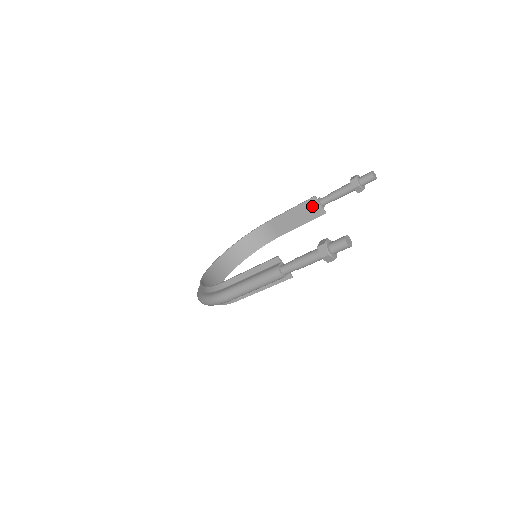
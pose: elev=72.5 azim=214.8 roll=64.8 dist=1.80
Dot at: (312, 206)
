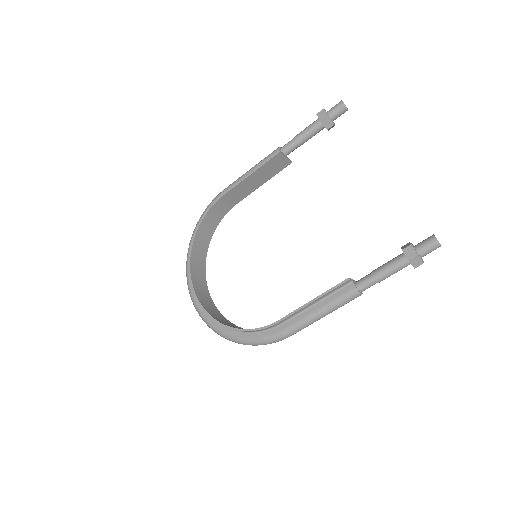
Dot at: (276, 162)
